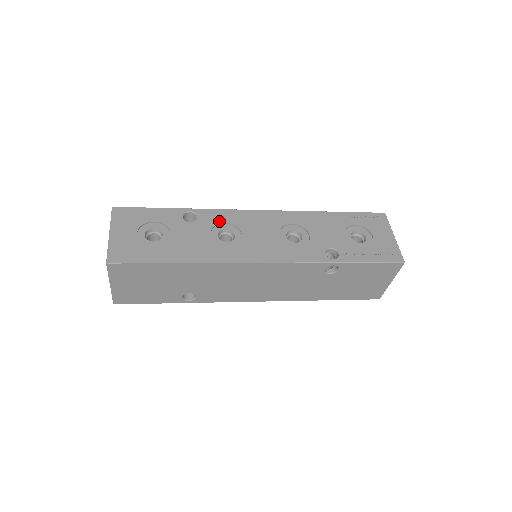
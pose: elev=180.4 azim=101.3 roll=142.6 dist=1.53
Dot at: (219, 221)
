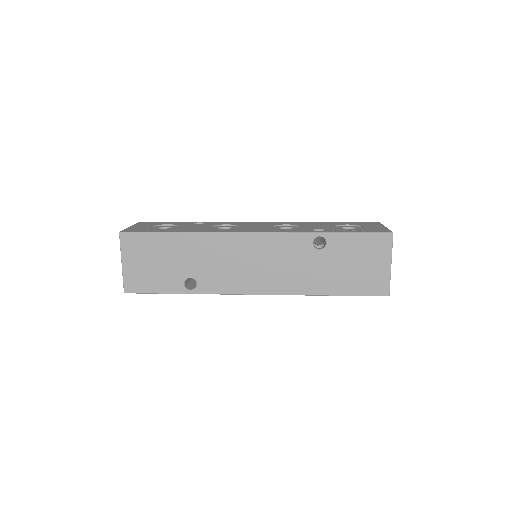
Dot at: (222, 224)
